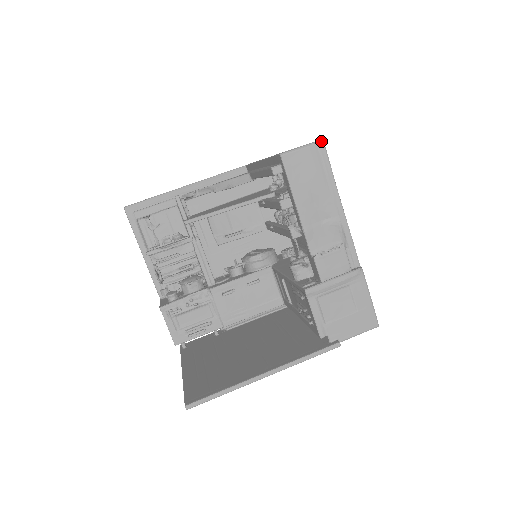
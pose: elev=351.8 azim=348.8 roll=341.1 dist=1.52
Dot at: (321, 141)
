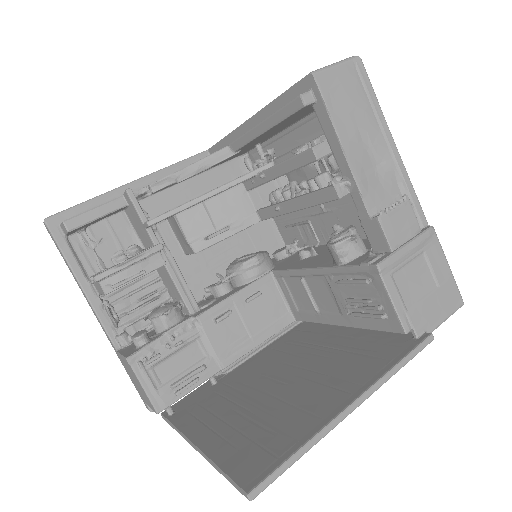
Dot at: (357, 56)
